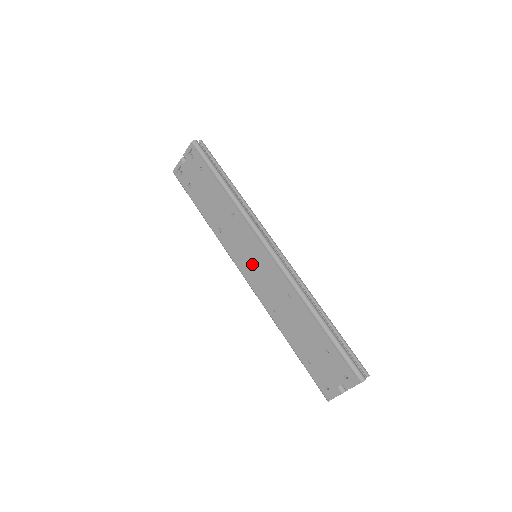
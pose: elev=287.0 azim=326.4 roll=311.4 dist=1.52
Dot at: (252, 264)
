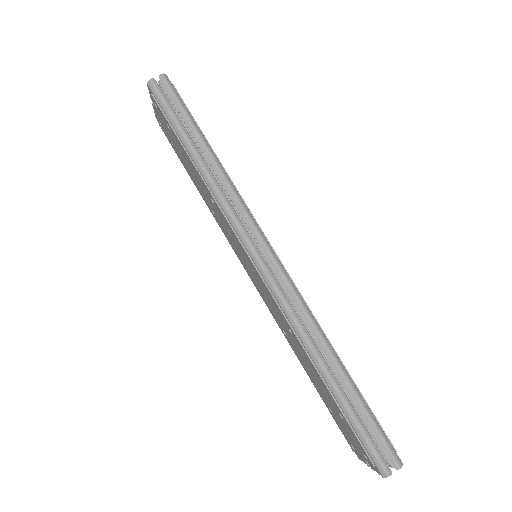
Dot at: (249, 270)
